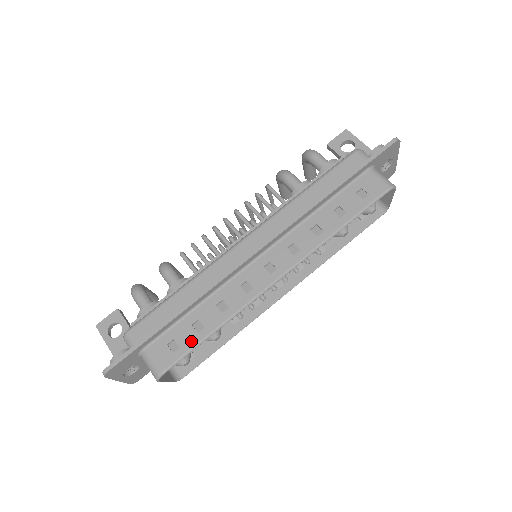
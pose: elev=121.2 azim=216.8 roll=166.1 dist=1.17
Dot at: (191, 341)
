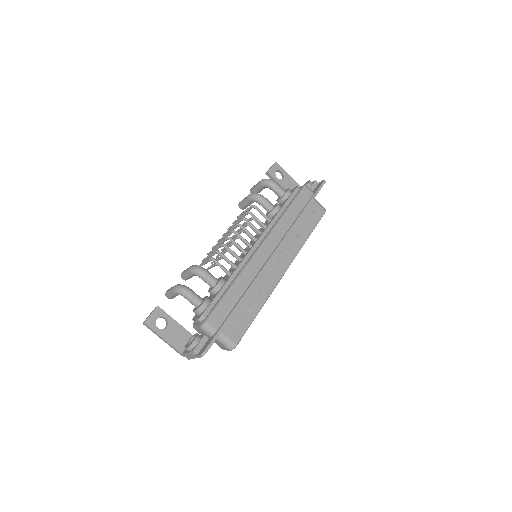
Dot at: (248, 320)
